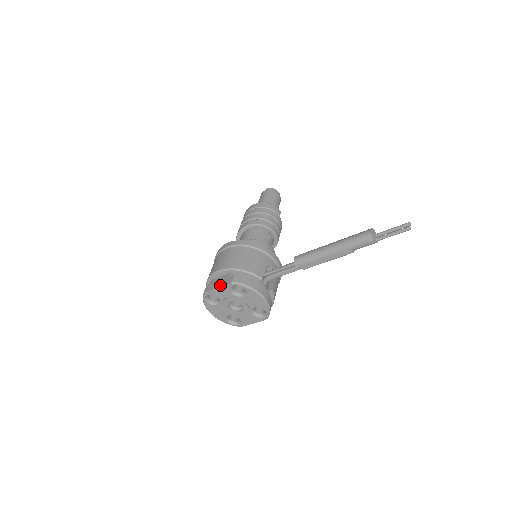
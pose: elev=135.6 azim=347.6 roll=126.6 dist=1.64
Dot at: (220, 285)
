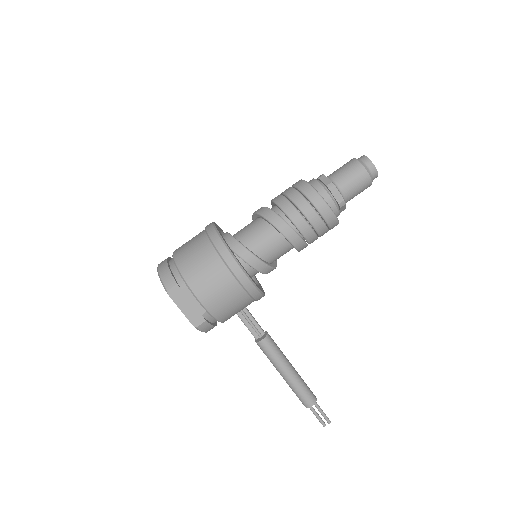
Dot at: (185, 313)
